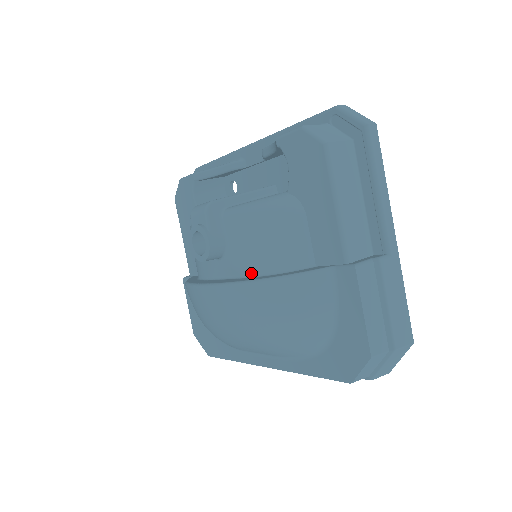
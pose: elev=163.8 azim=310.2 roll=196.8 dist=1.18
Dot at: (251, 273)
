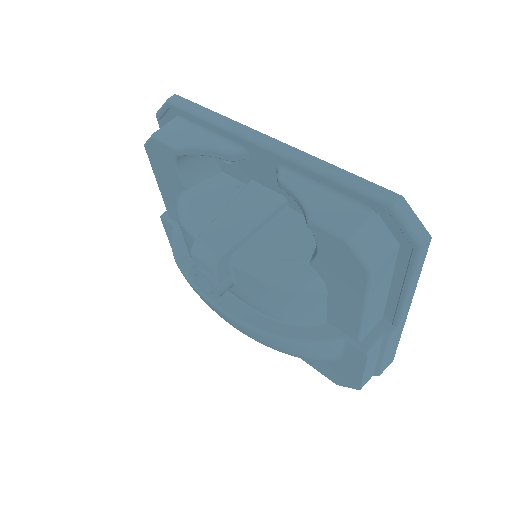
Dot at: (259, 311)
